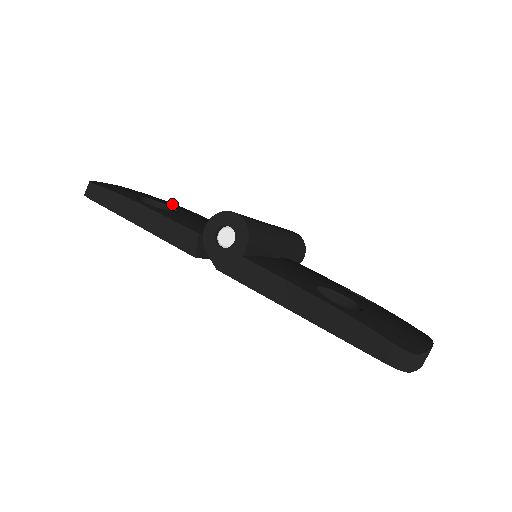
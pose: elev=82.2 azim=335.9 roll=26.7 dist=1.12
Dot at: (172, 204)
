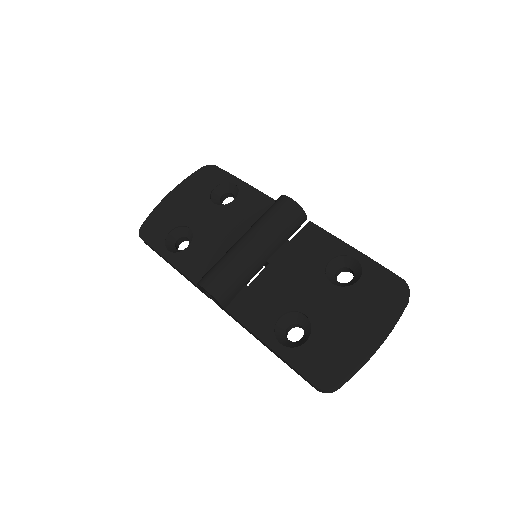
Dot at: (195, 208)
